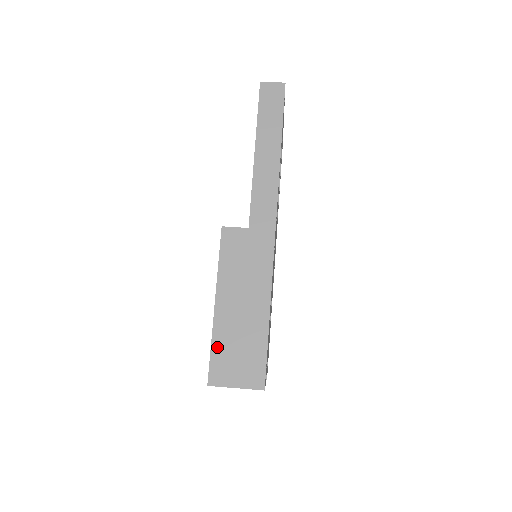
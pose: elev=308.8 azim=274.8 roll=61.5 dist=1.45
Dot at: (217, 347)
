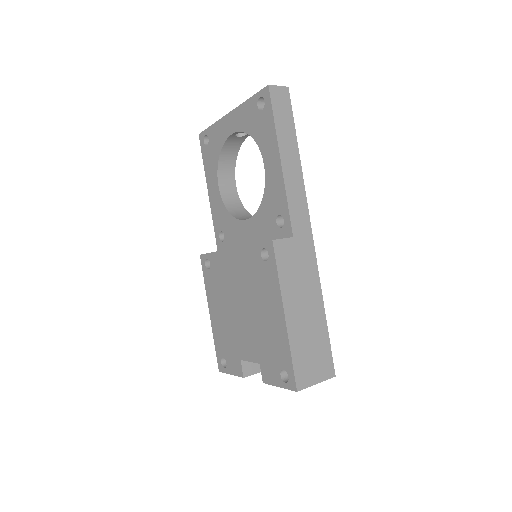
Dot at: (296, 355)
